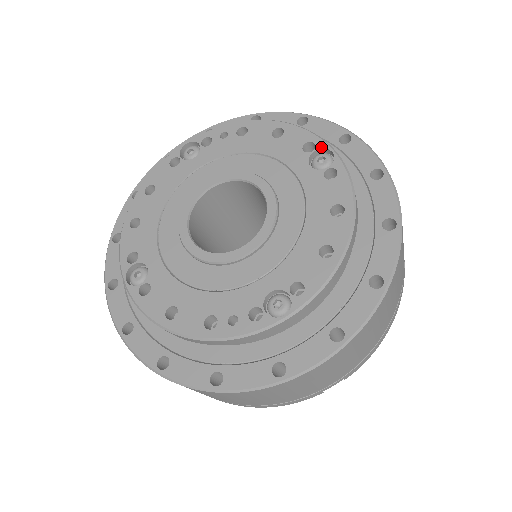
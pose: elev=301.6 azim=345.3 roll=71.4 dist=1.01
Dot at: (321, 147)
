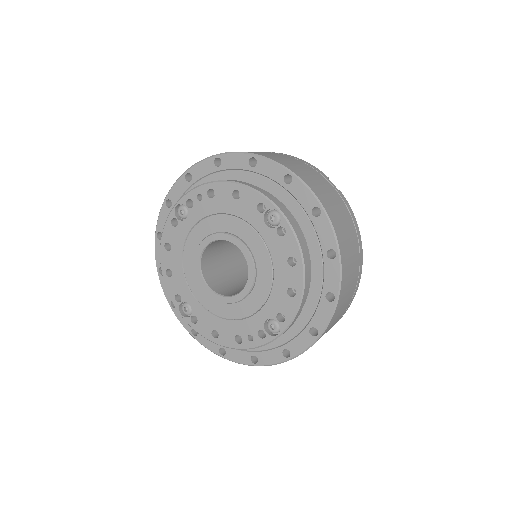
Dot at: (269, 208)
